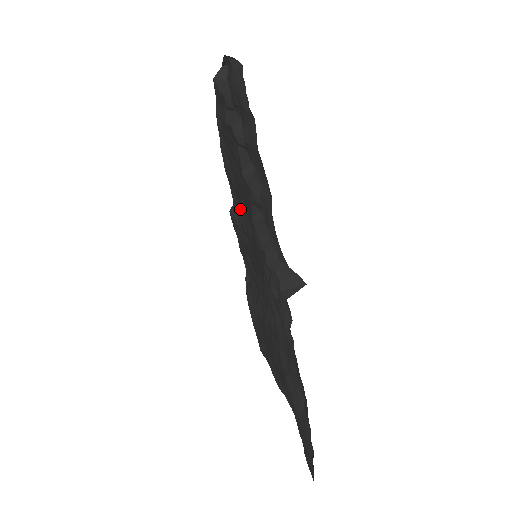
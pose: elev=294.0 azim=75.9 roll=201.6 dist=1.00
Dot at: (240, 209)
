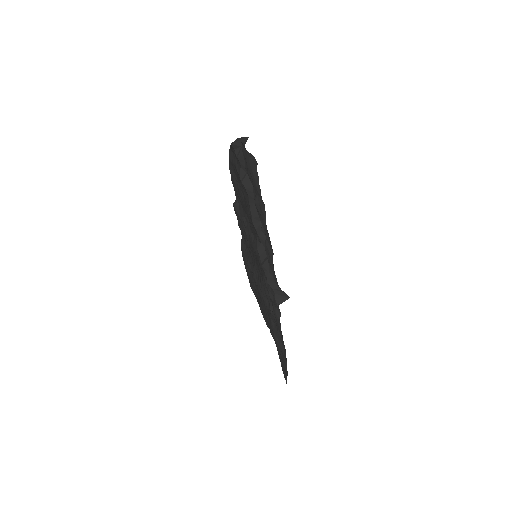
Dot at: (244, 215)
